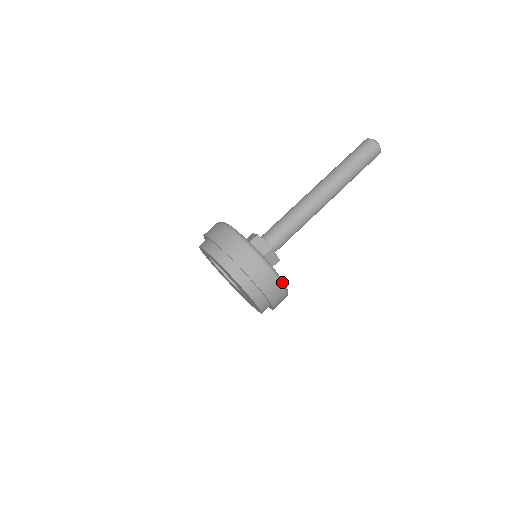
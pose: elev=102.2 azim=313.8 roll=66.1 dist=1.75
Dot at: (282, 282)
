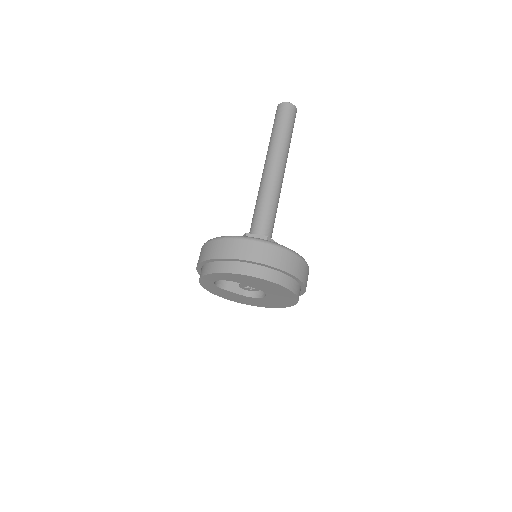
Dot at: (300, 256)
